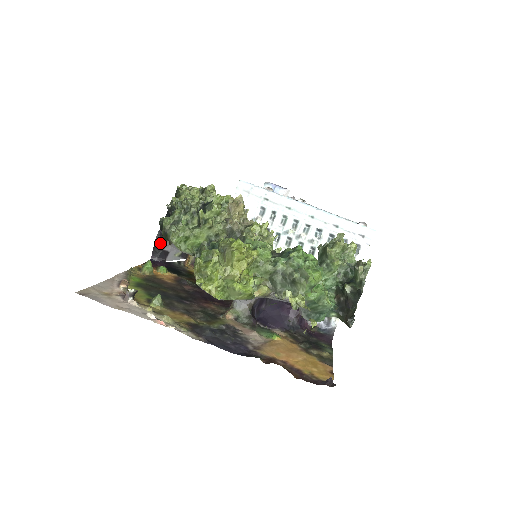
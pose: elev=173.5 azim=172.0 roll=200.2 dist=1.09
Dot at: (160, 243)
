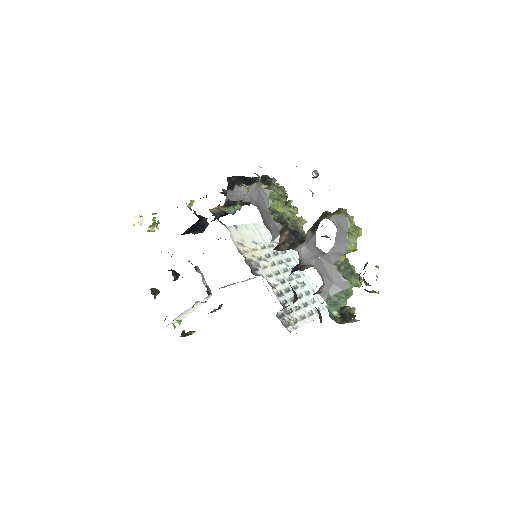
Dot at: (262, 181)
